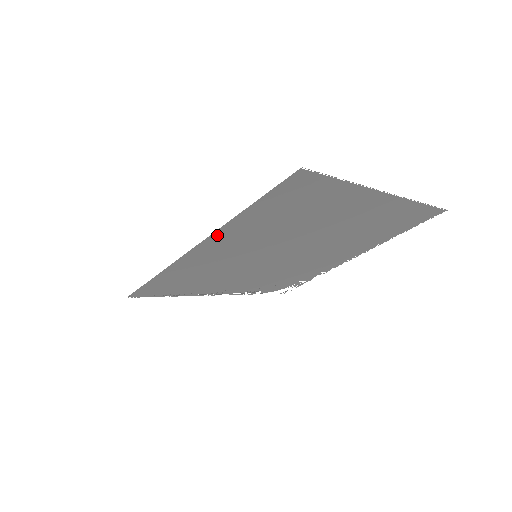
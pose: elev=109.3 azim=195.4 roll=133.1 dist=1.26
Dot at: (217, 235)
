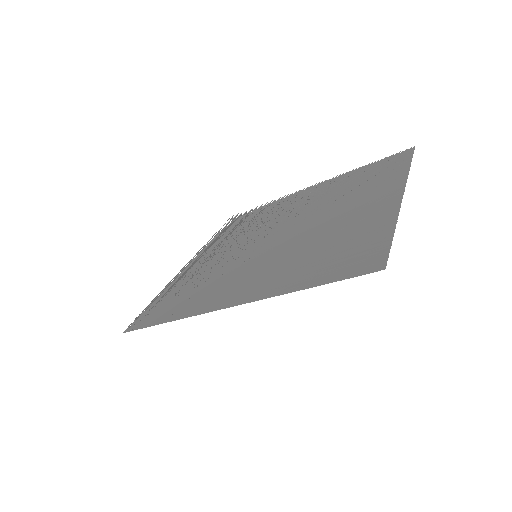
Dot at: (255, 296)
